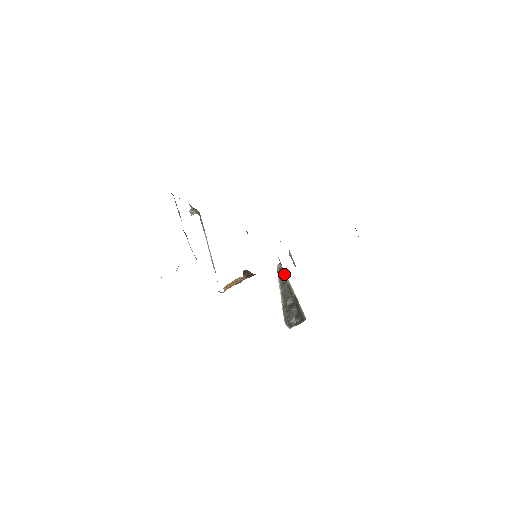
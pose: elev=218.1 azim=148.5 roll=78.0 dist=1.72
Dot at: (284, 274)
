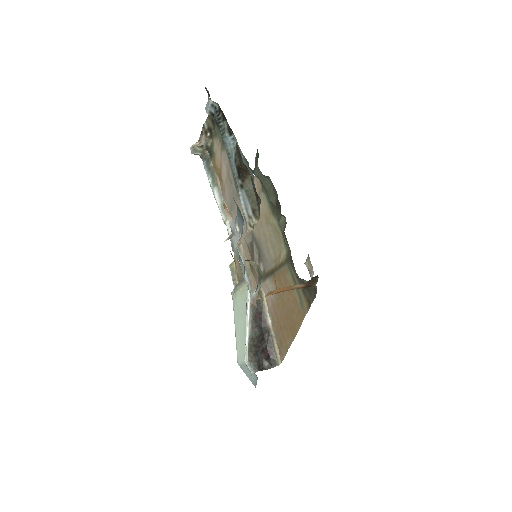
Dot at: (260, 293)
